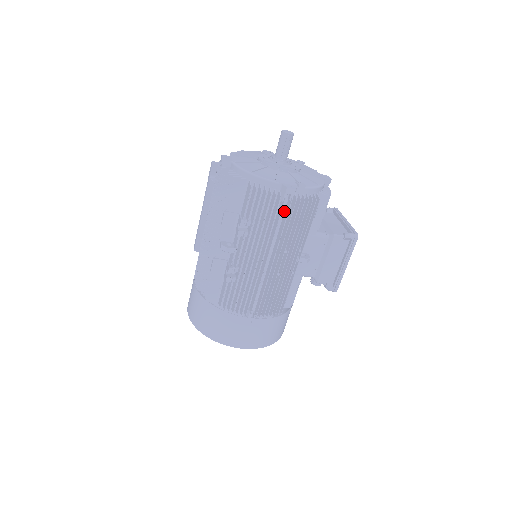
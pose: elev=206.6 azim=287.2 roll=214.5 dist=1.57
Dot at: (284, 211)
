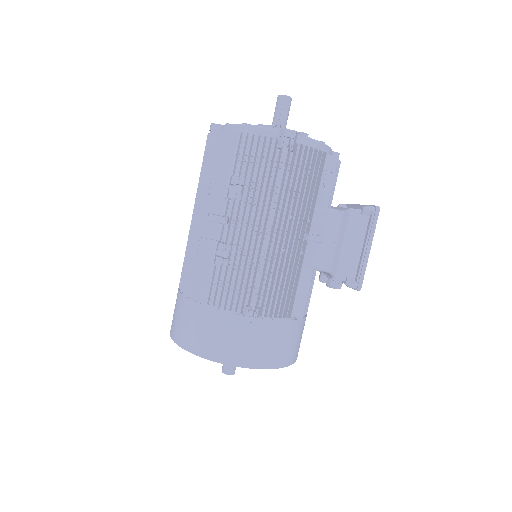
Dot at: (284, 166)
